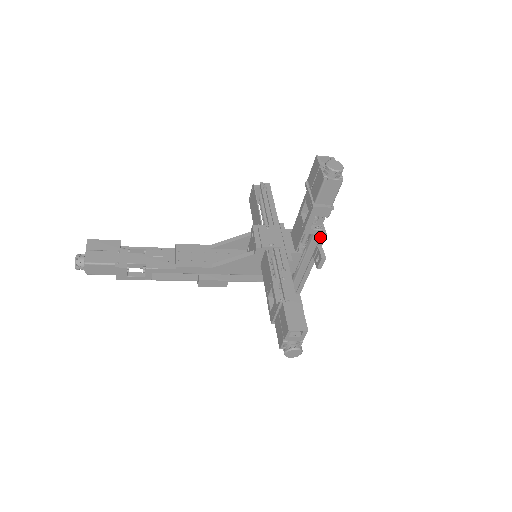
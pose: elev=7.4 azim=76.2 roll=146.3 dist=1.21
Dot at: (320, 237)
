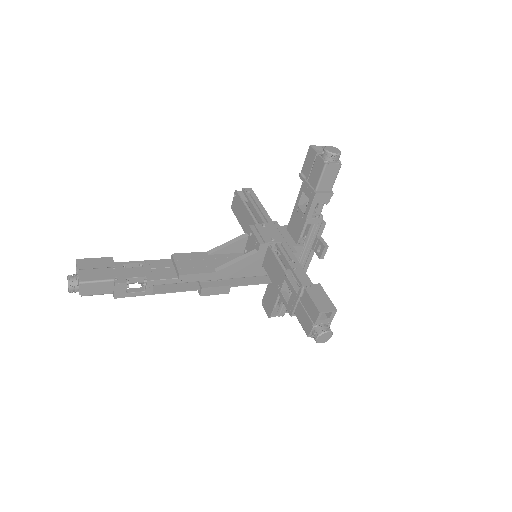
Dot at: (319, 226)
